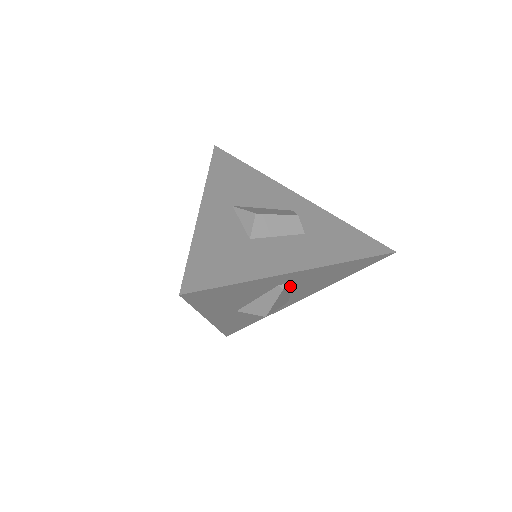
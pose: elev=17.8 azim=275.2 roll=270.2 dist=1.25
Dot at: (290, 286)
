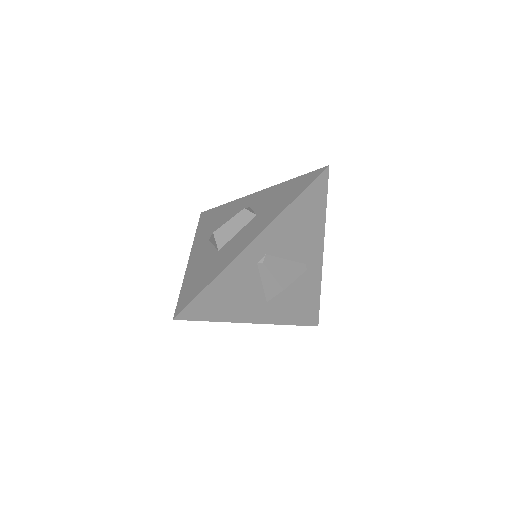
Dot at: (274, 256)
